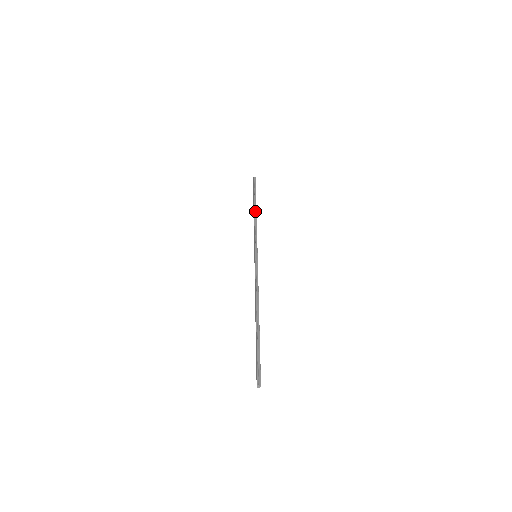
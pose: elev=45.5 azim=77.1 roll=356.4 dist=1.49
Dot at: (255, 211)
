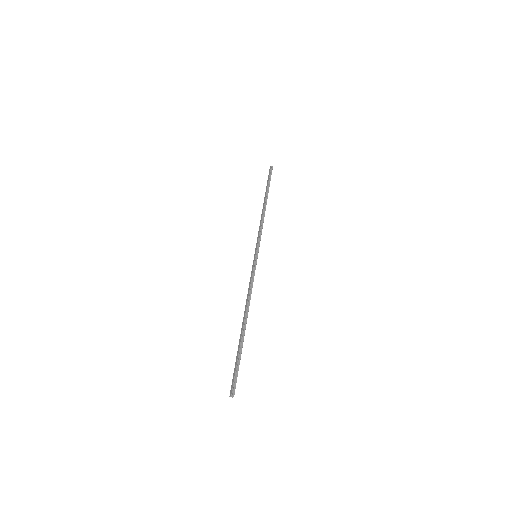
Dot at: (265, 205)
